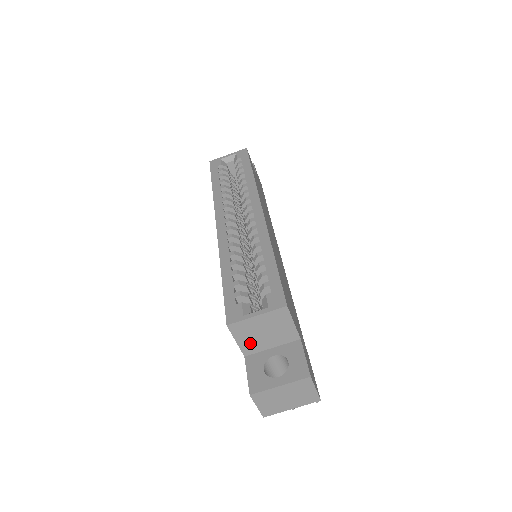
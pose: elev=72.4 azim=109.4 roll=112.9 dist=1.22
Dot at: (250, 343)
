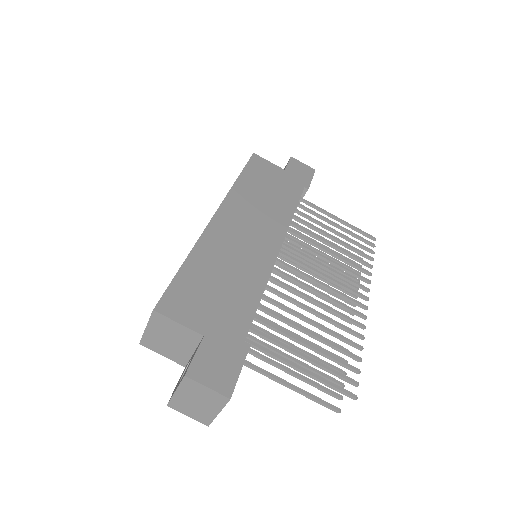
Dot at: (173, 354)
